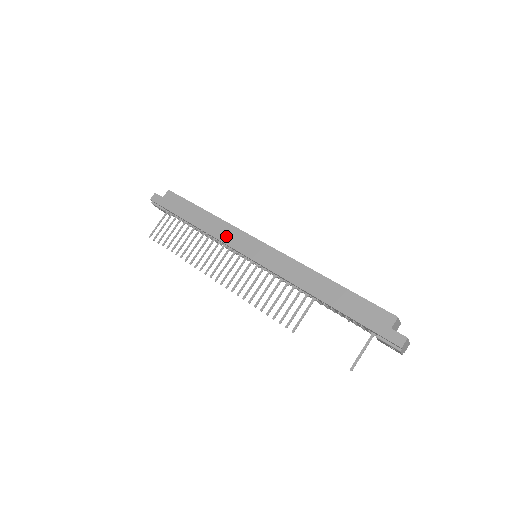
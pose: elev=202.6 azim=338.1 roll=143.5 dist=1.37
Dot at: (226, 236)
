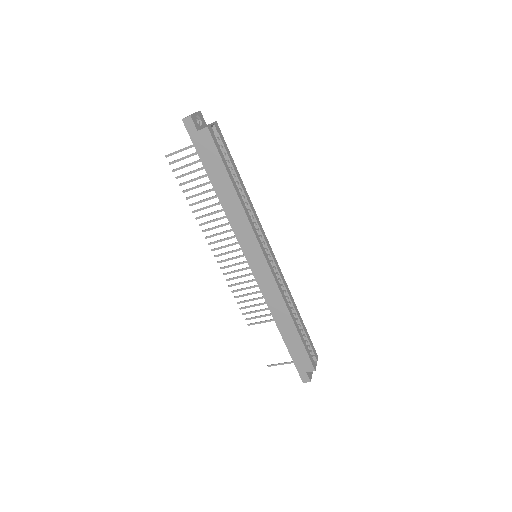
Dot at: (240, 230)
